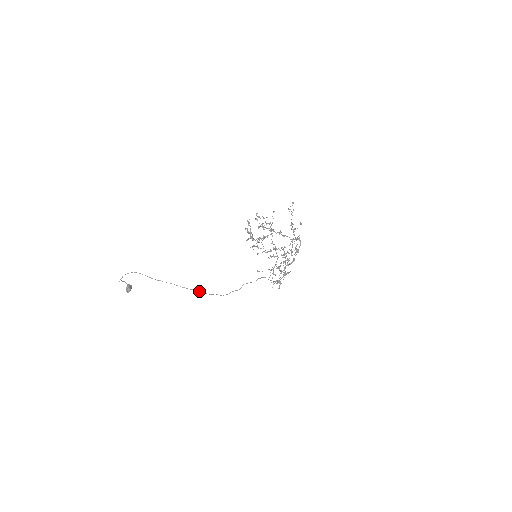
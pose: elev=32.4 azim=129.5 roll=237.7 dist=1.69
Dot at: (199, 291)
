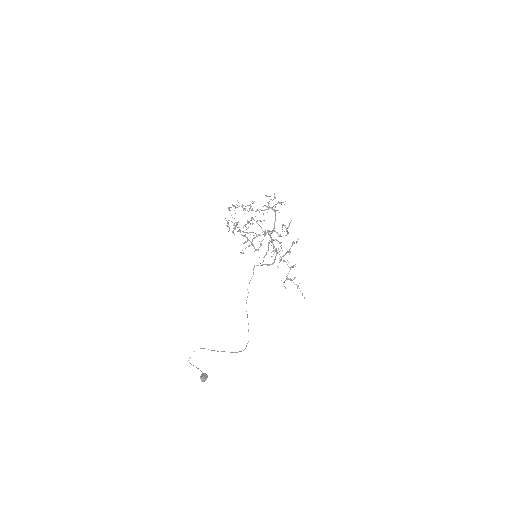
Dot at: (246, 345)
